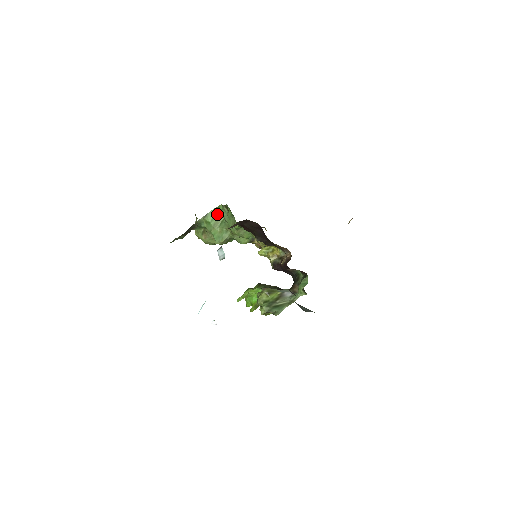
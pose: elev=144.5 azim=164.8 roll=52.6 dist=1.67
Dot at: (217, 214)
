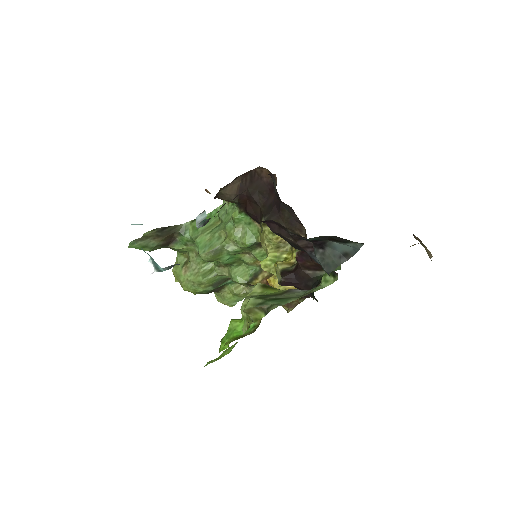
Dot at: (212, 218)
